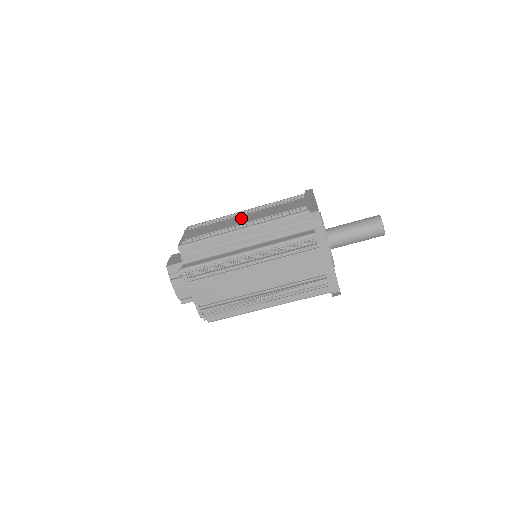
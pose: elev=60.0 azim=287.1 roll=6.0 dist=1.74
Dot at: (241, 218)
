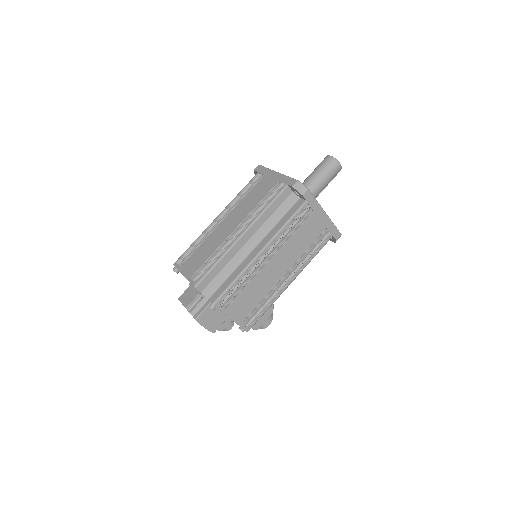
Dot at: occluded
